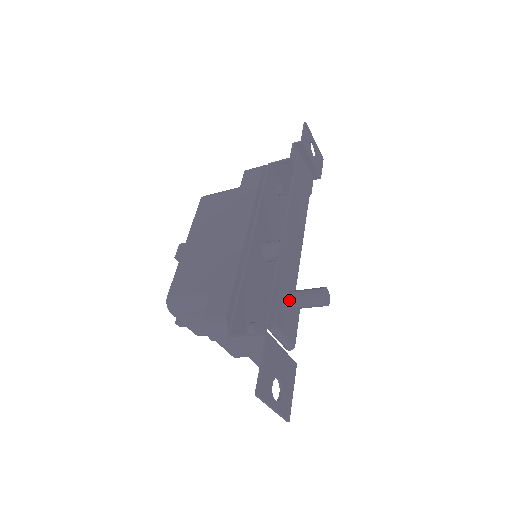
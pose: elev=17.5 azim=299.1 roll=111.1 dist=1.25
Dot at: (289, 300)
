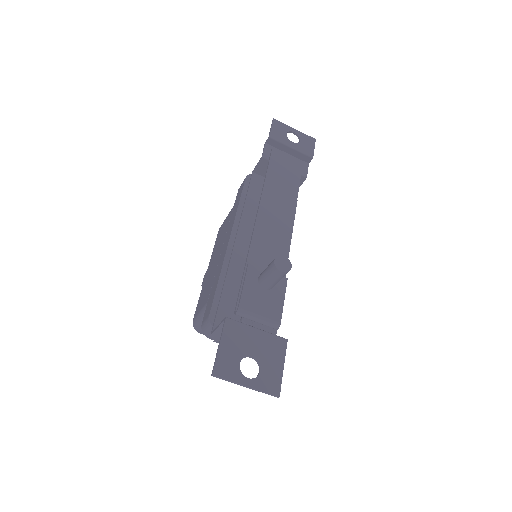
Dot at: (259, 282)
